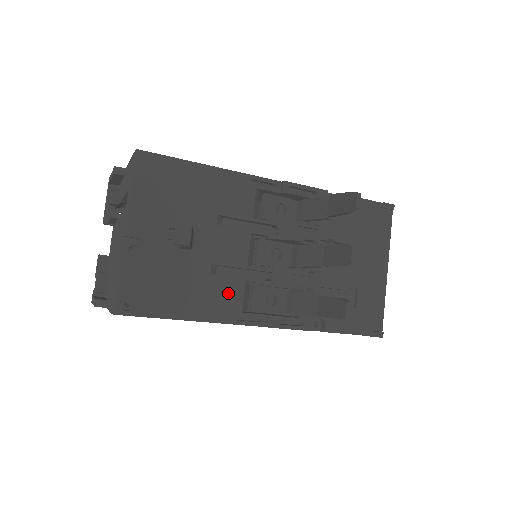
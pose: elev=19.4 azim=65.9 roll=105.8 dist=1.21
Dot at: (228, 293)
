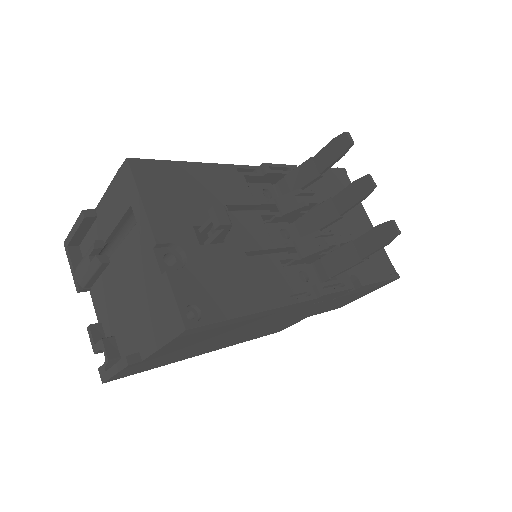
Dot at: (272, 276)
